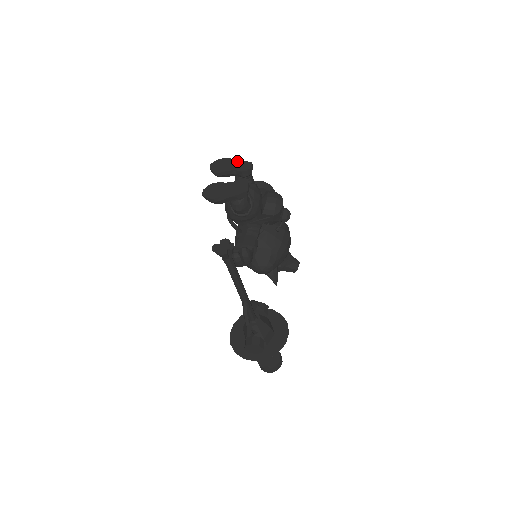
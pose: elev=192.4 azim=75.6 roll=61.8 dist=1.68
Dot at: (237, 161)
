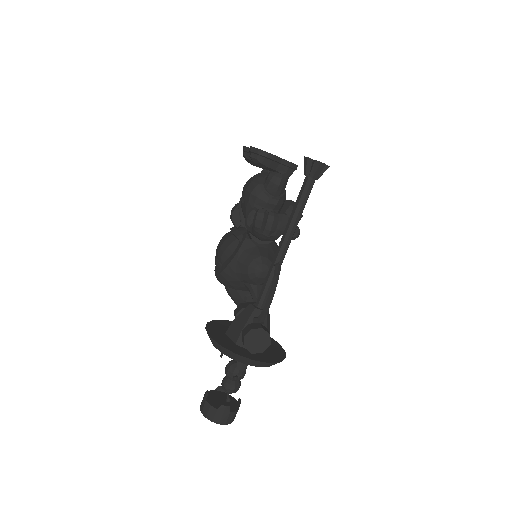
Dot at: occluded
